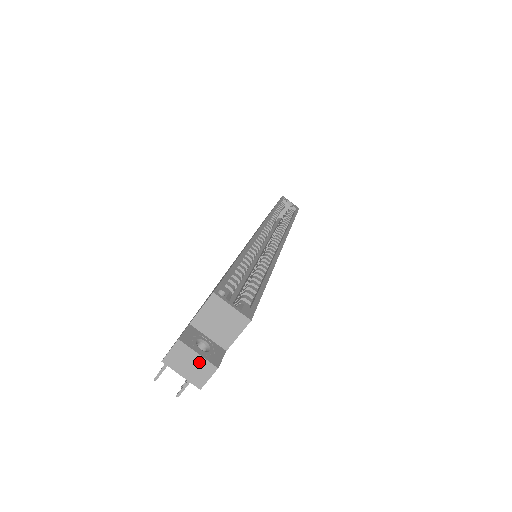
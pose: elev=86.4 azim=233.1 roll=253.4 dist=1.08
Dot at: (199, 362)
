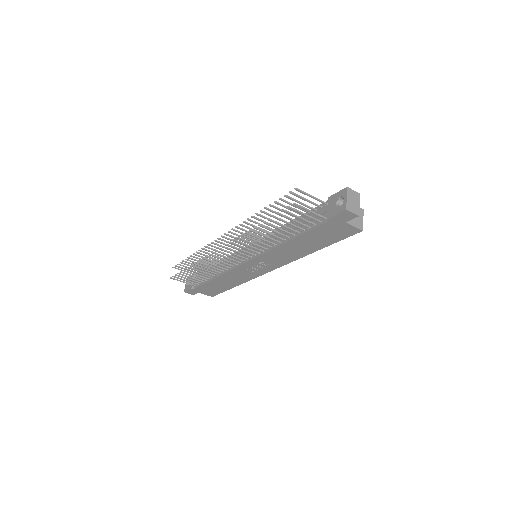
Dot at: (357, 206)
